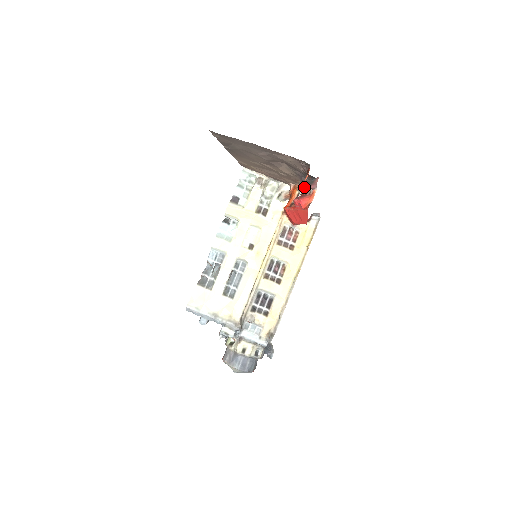
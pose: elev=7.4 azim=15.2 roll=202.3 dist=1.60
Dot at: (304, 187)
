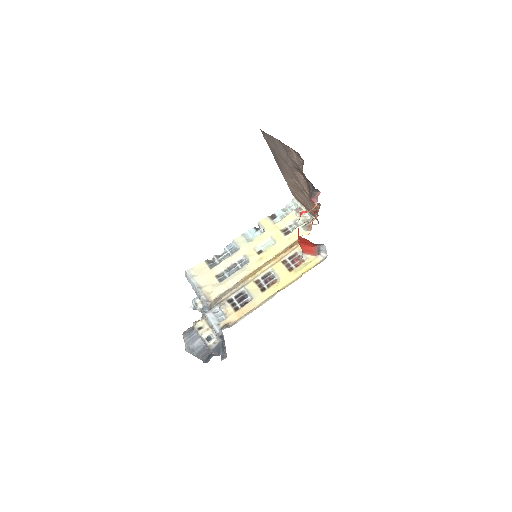
Dot at: (309, 200)
